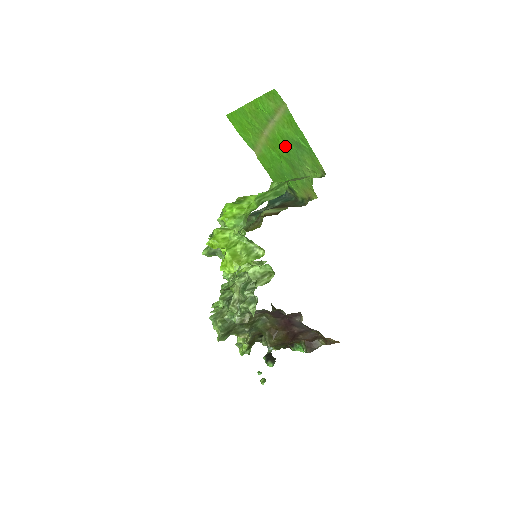
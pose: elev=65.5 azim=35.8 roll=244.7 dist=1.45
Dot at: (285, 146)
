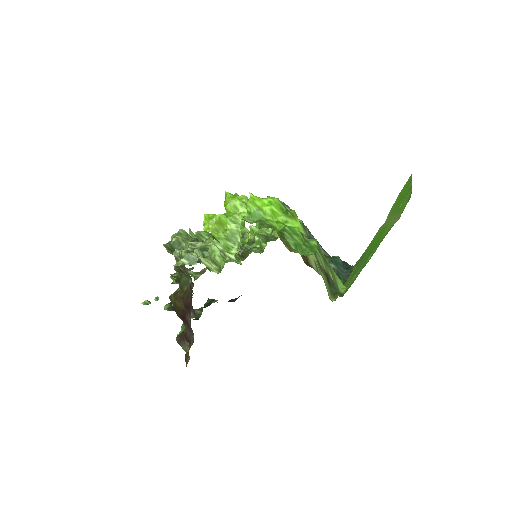
Dot at: (375, 244)
